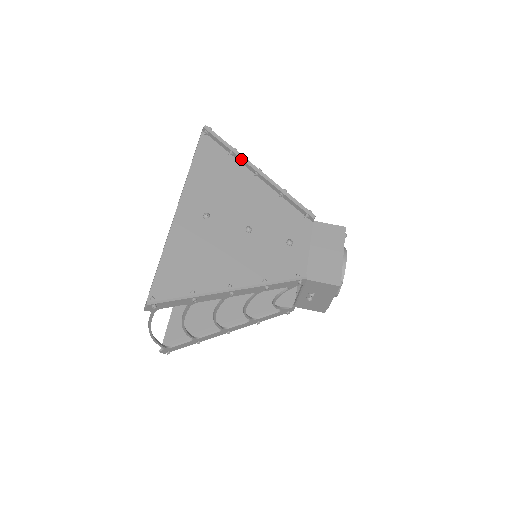
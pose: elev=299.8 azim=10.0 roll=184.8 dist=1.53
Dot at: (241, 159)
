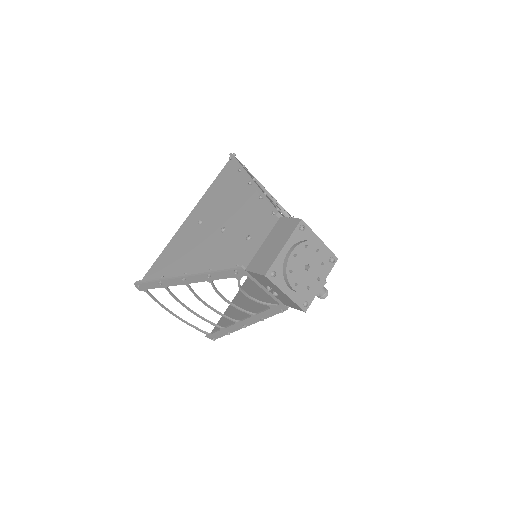
Dot at: occluded
